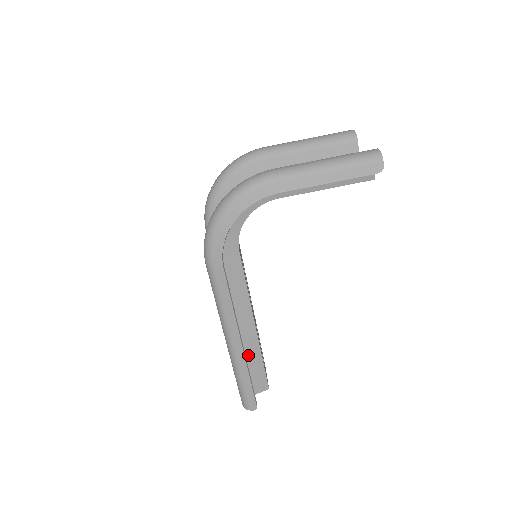
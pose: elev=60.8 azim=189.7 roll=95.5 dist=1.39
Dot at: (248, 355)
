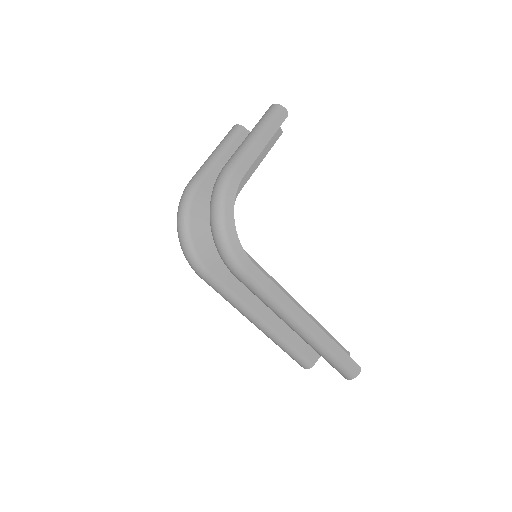
Dot at: occluded
